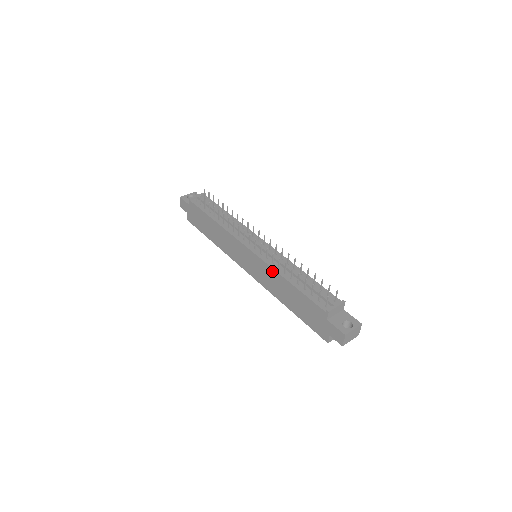
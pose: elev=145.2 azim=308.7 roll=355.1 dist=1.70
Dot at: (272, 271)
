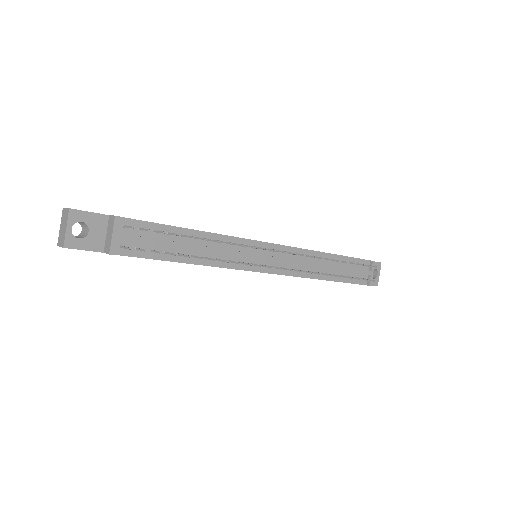
Dot at: occluded
